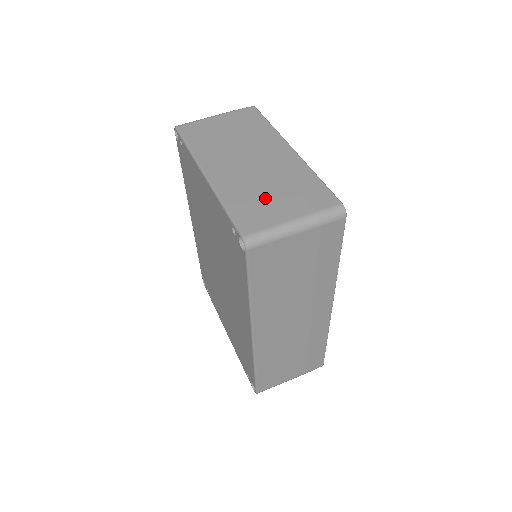
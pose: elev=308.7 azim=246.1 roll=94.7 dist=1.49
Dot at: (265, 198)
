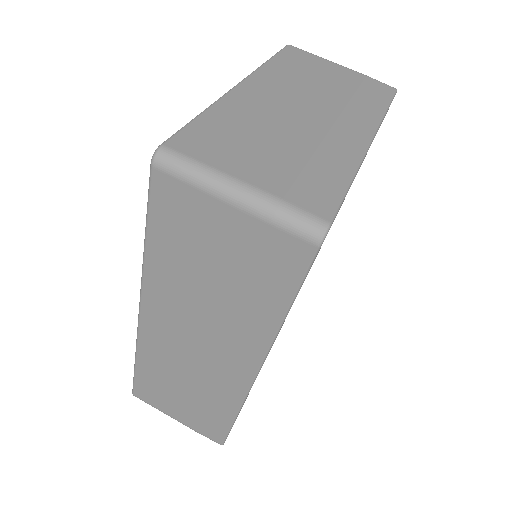
Dot at: (253, 142)
